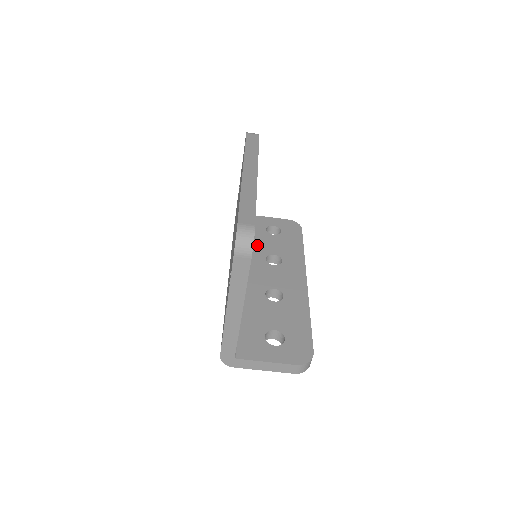
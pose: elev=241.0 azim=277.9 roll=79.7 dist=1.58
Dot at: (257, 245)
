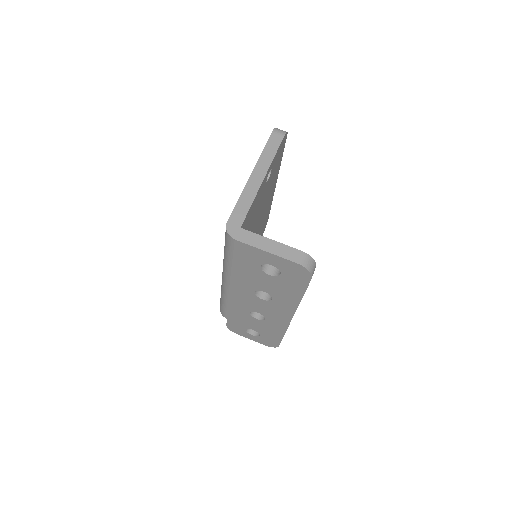
Dot at: occluded
